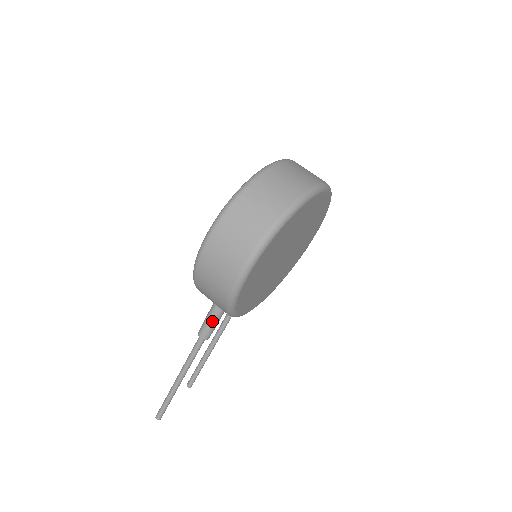
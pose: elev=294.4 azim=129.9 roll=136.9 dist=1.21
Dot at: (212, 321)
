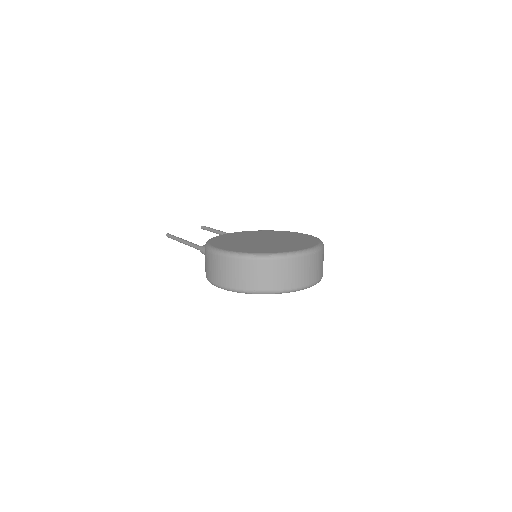
Dot at: occluded
